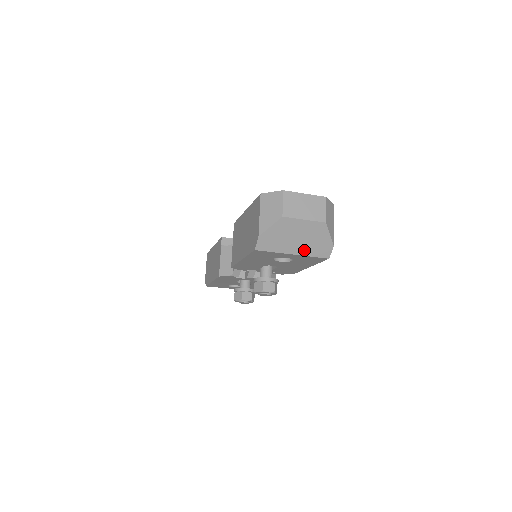
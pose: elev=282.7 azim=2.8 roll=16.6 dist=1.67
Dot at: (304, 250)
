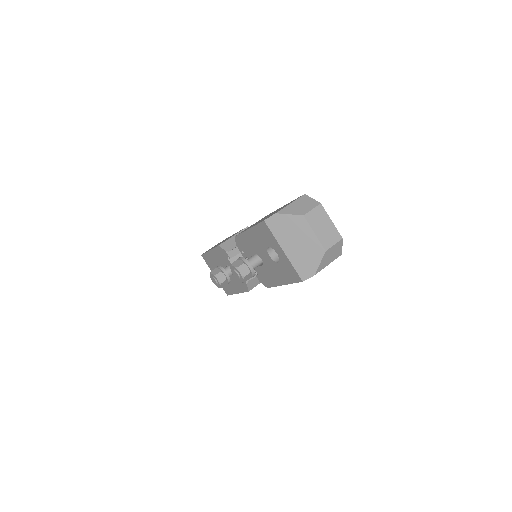
Dot at: (293, 256)
